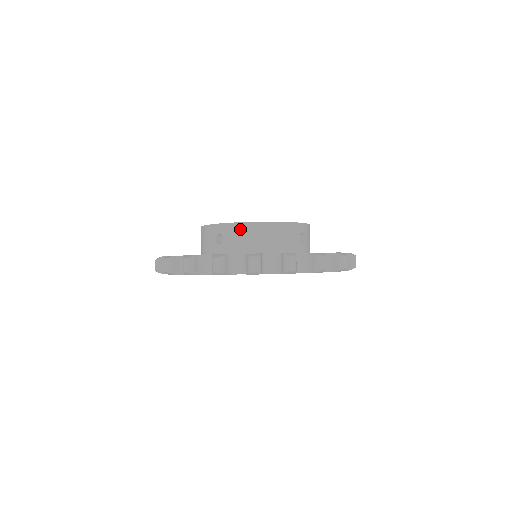
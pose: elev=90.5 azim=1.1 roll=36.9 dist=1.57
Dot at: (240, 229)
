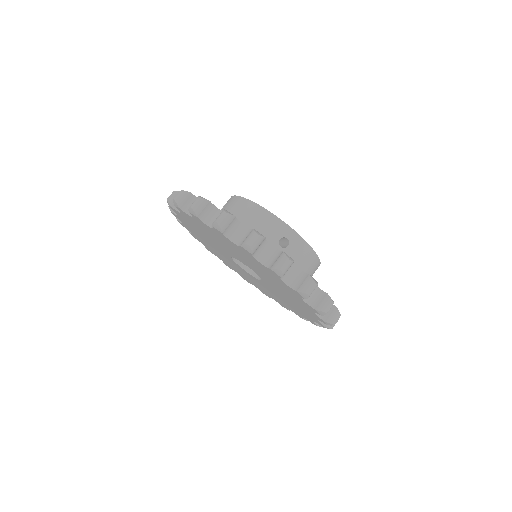
Dot at: (236, 201)
